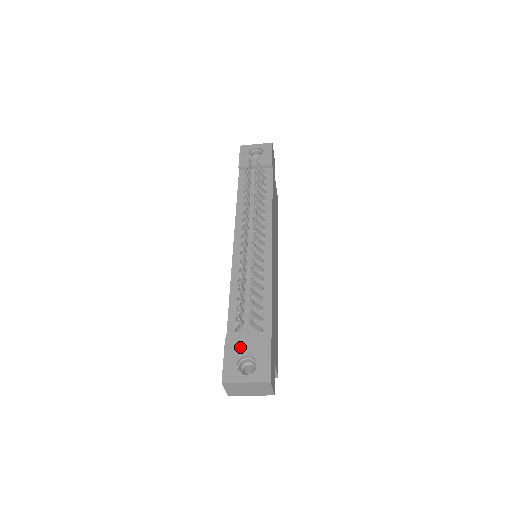
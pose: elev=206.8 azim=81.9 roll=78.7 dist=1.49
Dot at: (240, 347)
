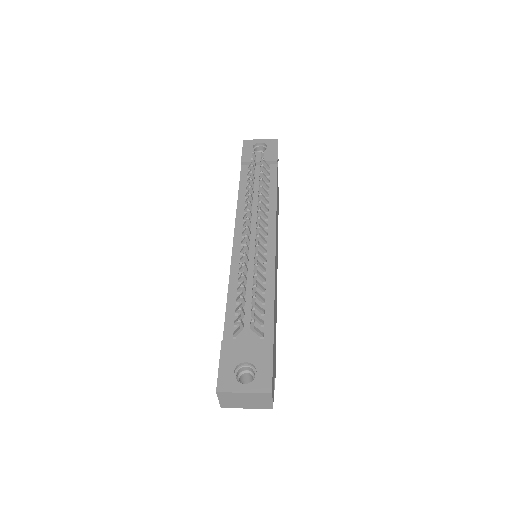
Dot at: (238, 352)
